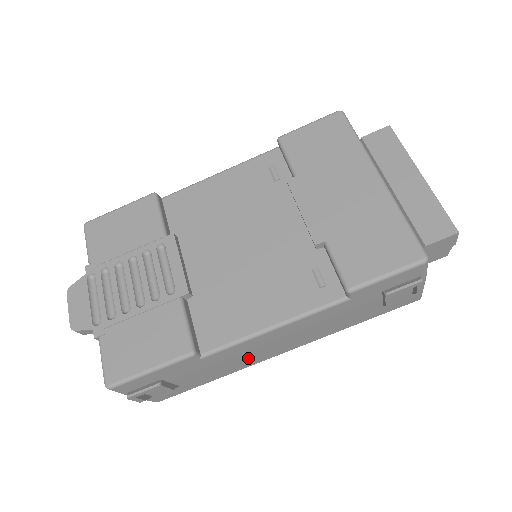
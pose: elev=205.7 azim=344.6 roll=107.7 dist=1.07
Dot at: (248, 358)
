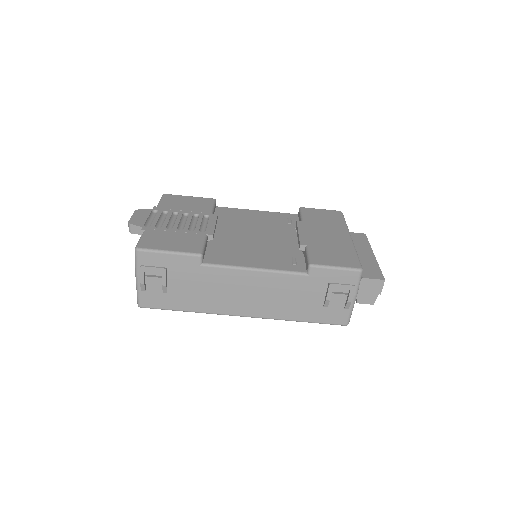
Dot at: (222, 298)
